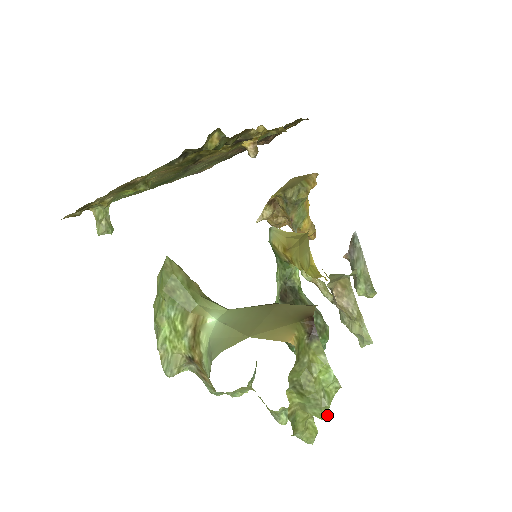
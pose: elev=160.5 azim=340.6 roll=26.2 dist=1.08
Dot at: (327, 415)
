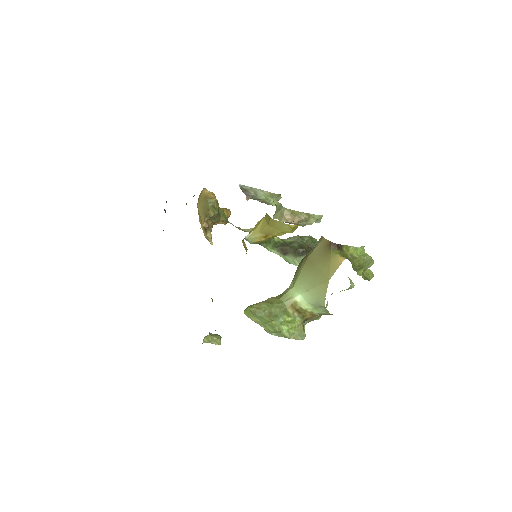
Dot at: (373, 260)
